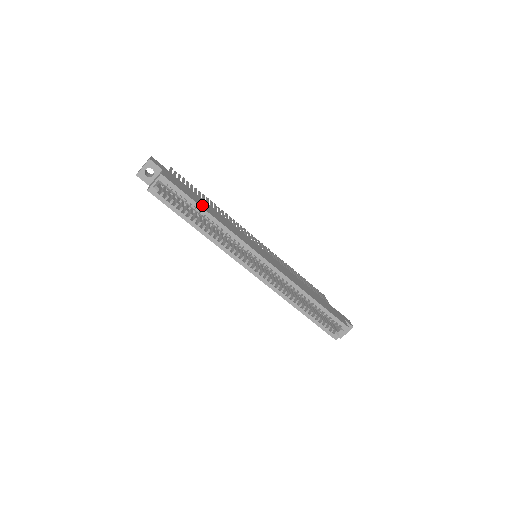
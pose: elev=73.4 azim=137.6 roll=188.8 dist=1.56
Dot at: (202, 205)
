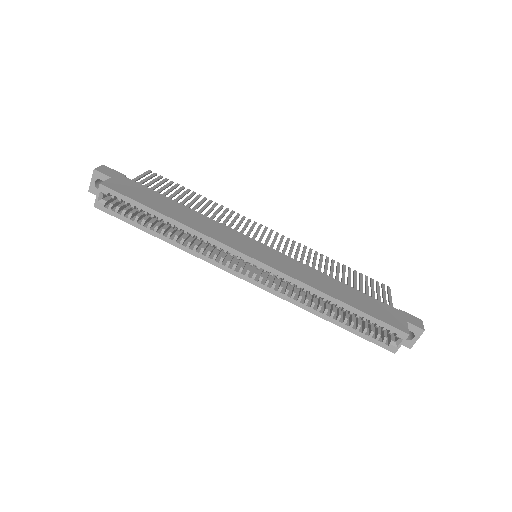
Dot at: (161, 208)
